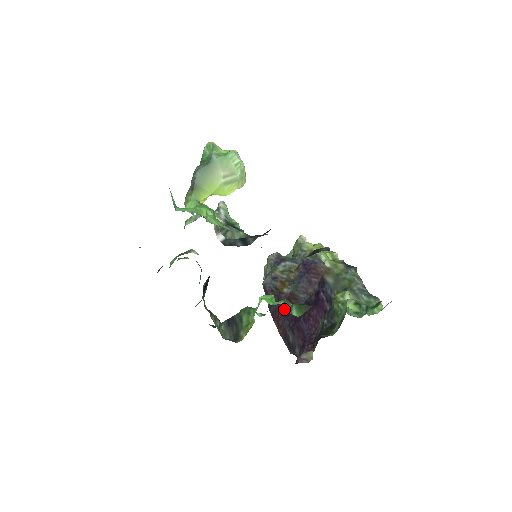
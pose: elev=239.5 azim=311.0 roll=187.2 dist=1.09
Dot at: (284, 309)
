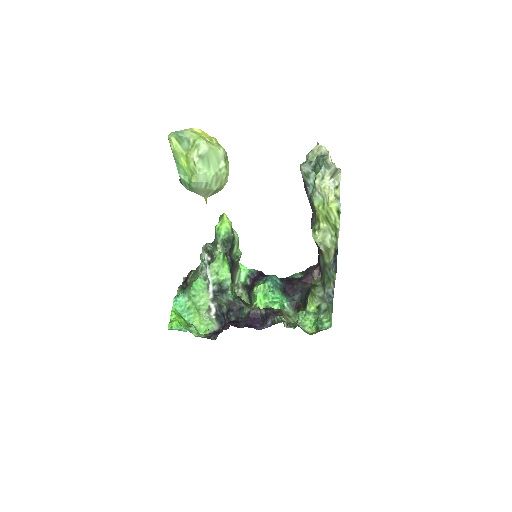
Dot at: occluded
